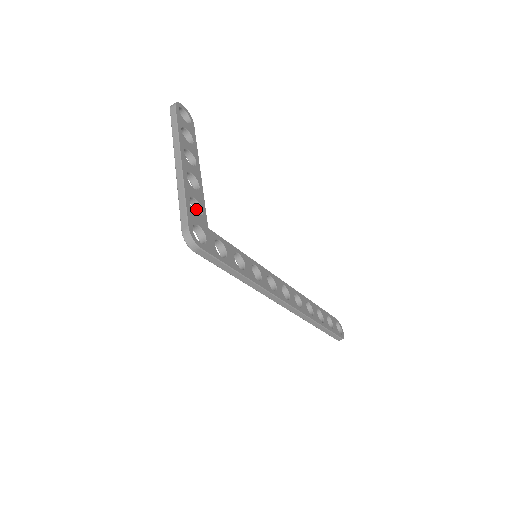
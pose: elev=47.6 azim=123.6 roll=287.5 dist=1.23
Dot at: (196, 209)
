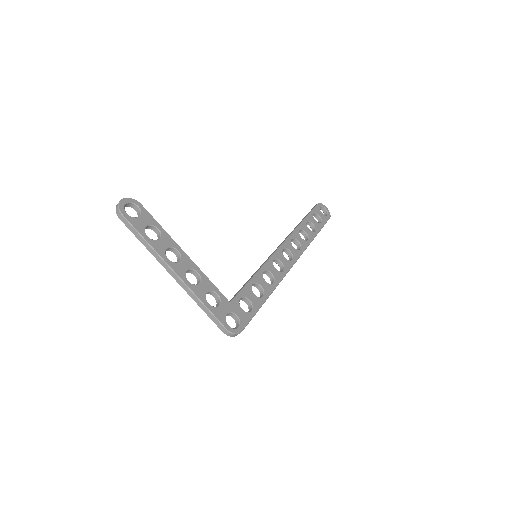
Dot at: (211, 294)
